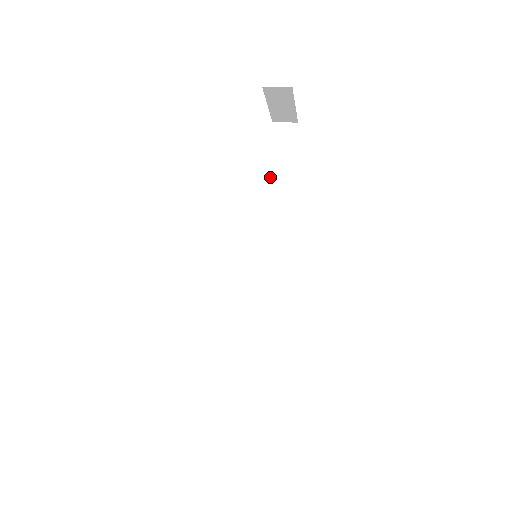
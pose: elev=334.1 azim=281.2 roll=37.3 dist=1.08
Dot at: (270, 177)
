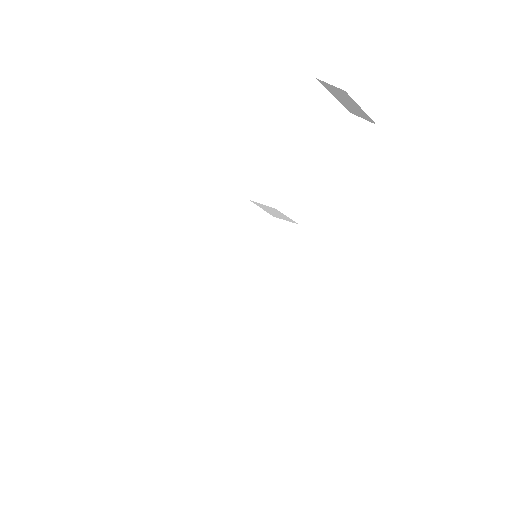
Dot at: (302, 181)
